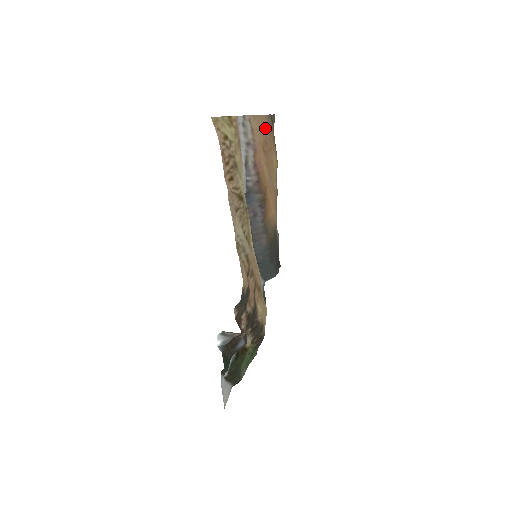
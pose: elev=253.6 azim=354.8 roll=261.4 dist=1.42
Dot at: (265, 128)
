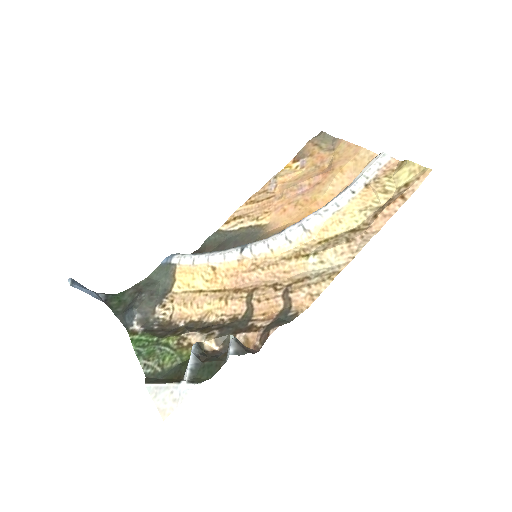
Dot at: (340, 153)
